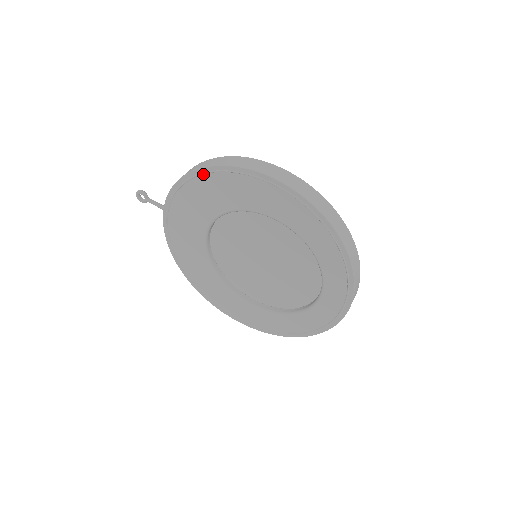
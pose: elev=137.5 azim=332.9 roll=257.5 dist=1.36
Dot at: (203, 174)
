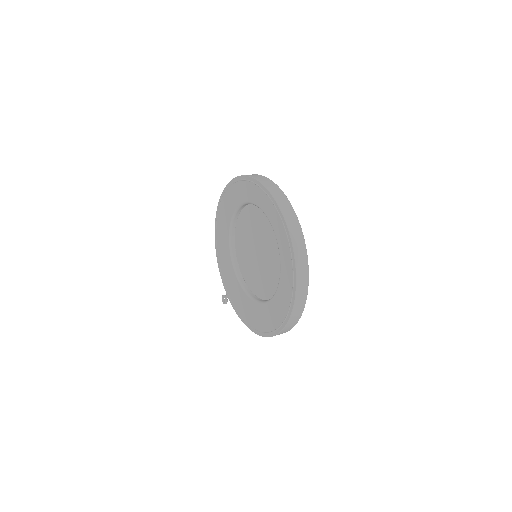
Dot at: (216, 236)
